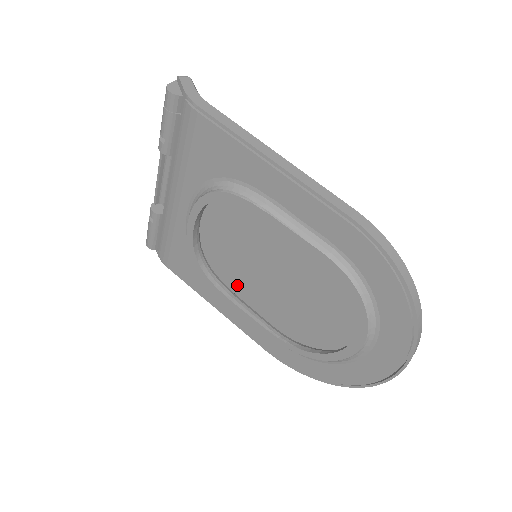
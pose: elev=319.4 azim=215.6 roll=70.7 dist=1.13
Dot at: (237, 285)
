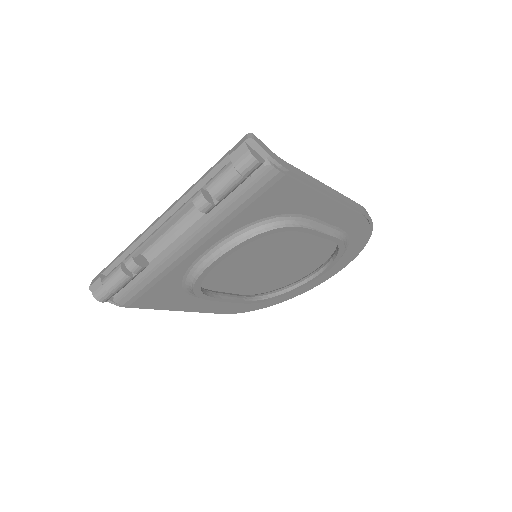
Dot at: (217, 283)
